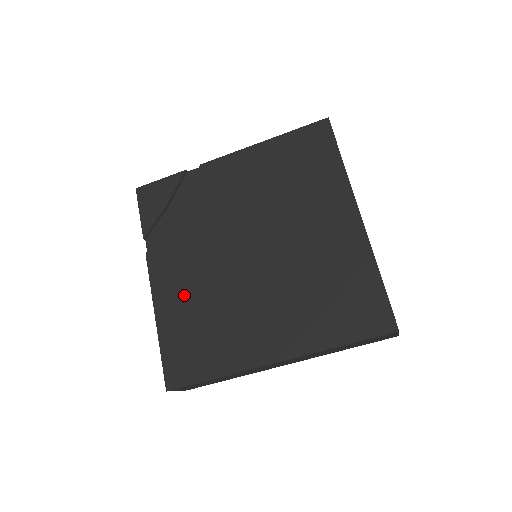
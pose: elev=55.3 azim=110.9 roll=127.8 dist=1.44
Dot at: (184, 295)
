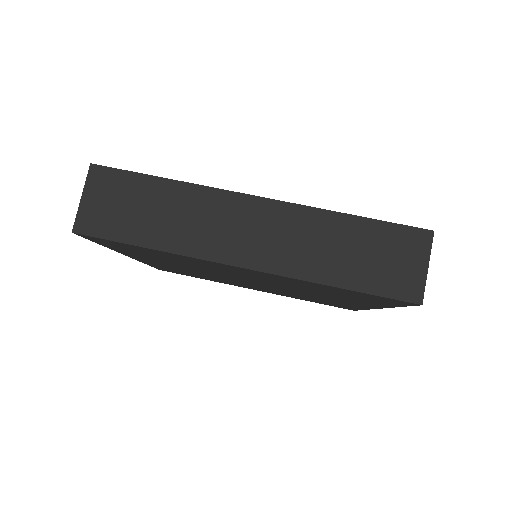
Dot at: occluded
